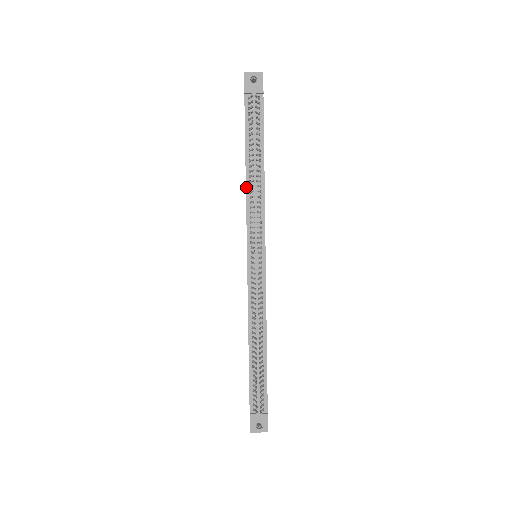
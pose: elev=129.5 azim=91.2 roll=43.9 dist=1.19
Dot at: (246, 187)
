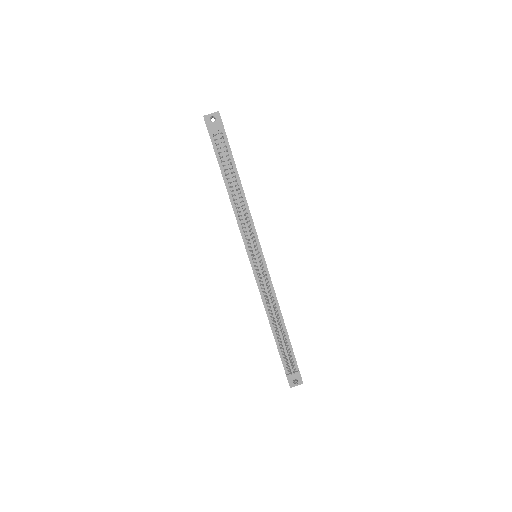
Dot at: (233, 209)
